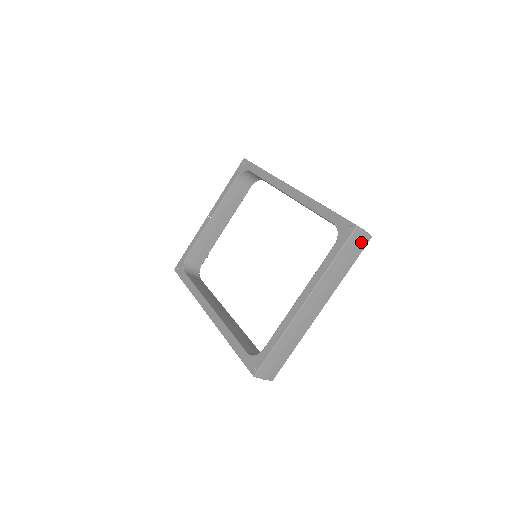
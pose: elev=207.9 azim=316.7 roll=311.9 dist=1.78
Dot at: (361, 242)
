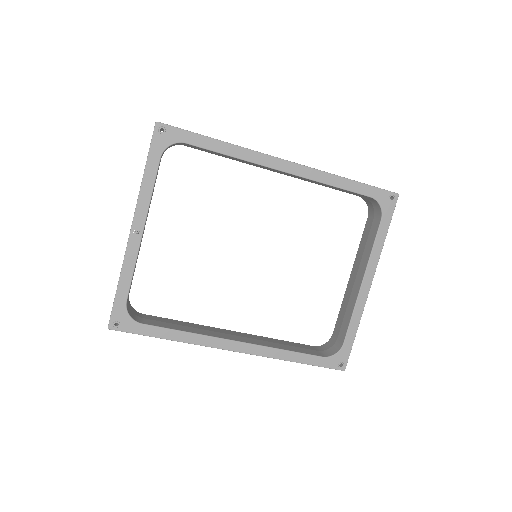
Dot at: occluded
